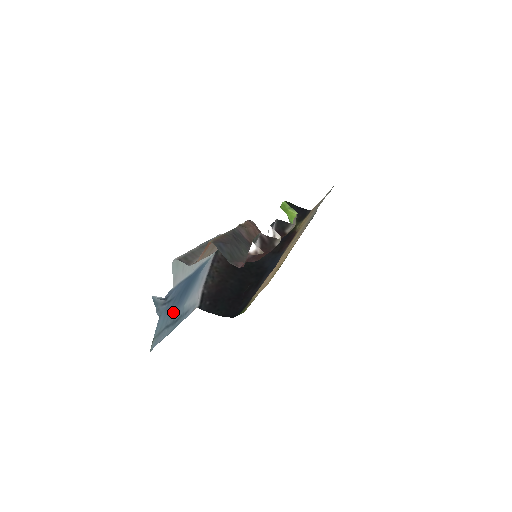
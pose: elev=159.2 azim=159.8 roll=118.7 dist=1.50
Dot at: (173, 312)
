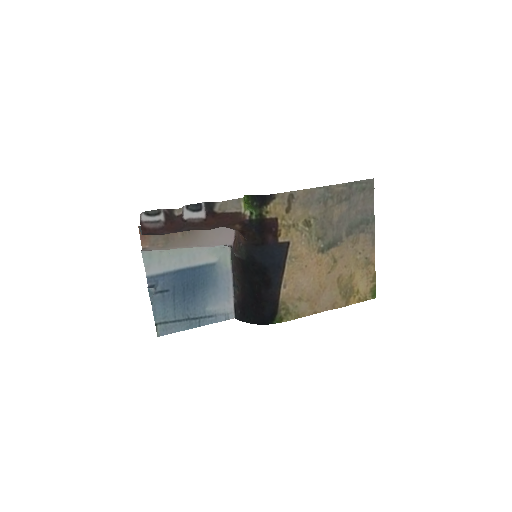
Dot at: (183, 308)
